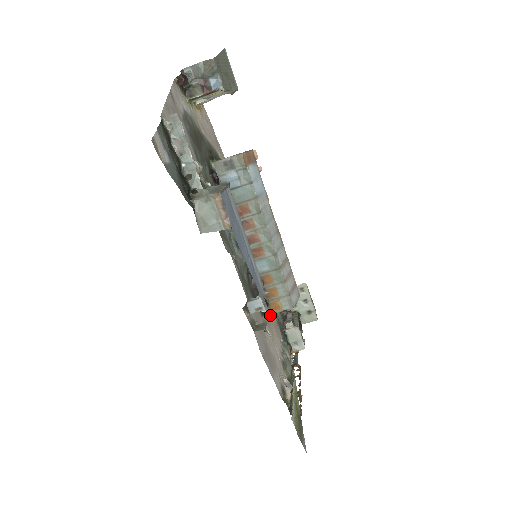
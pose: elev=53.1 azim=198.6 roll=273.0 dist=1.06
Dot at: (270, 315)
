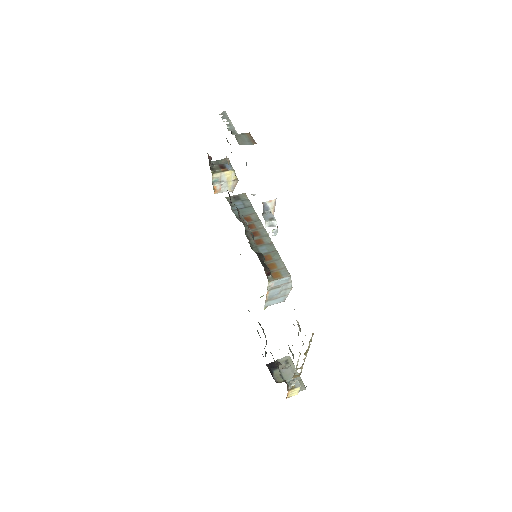
Dot at: occluded
